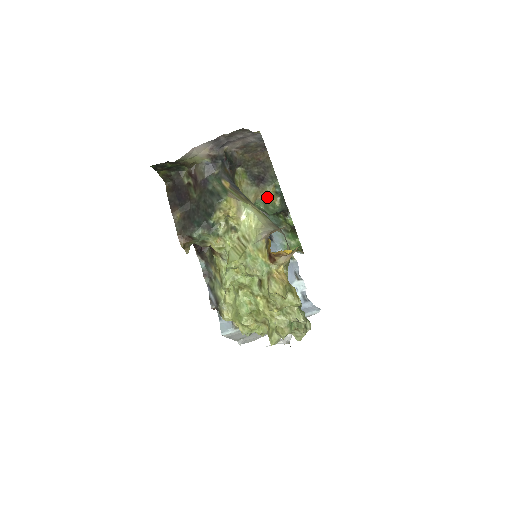
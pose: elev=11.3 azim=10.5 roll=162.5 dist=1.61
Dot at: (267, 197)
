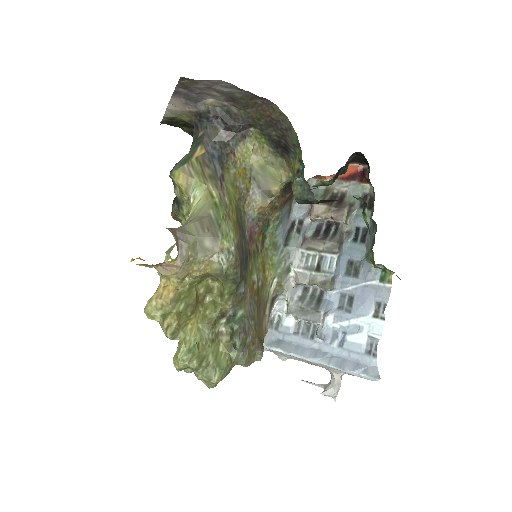
Dot at: occluded
